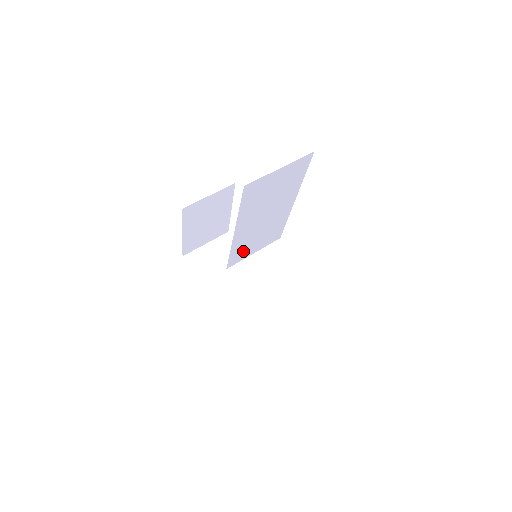
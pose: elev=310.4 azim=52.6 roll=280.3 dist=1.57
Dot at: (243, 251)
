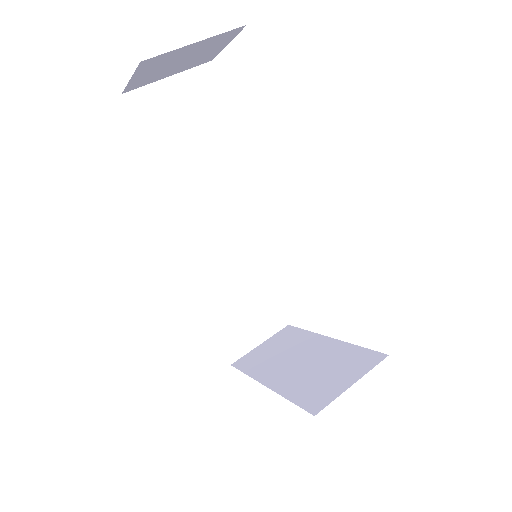
Dot at: (223, 242)
